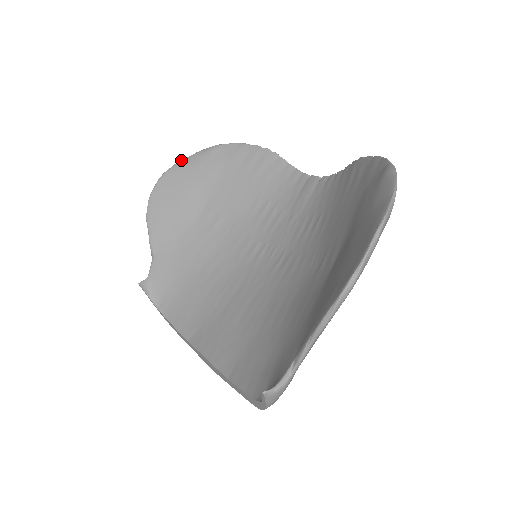
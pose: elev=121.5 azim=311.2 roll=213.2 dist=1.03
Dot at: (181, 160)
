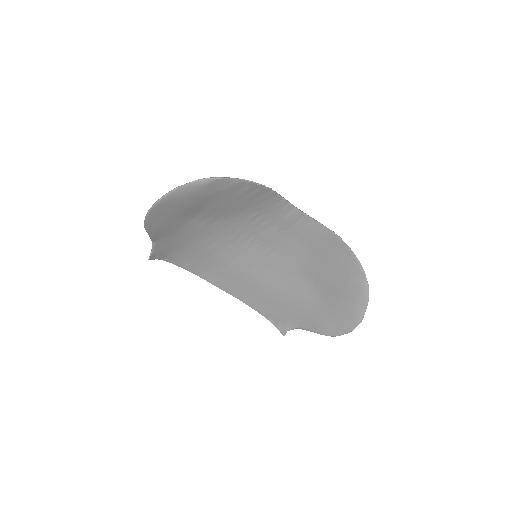
Dot at: (174, 190)
